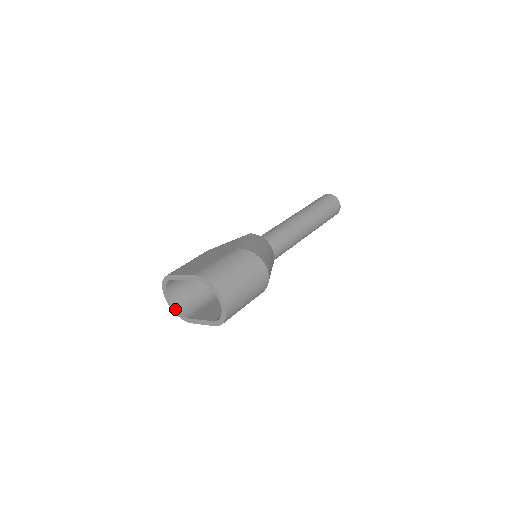
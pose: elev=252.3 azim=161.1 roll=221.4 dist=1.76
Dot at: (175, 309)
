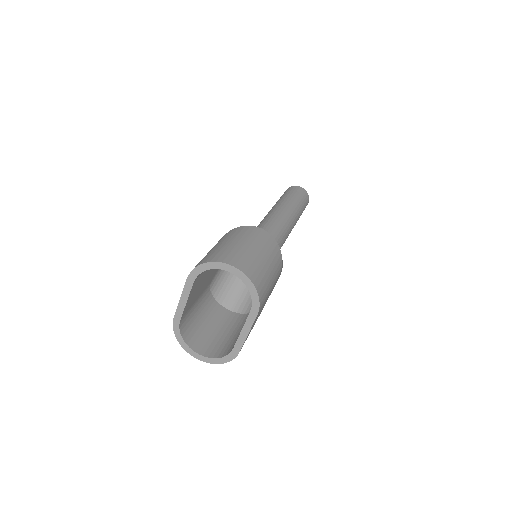
Dot at: (214, 358)
